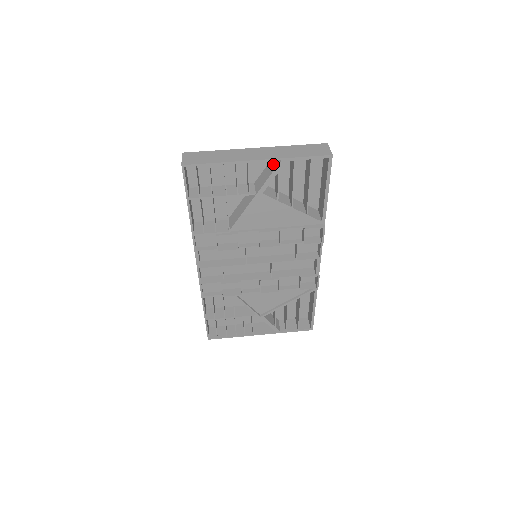
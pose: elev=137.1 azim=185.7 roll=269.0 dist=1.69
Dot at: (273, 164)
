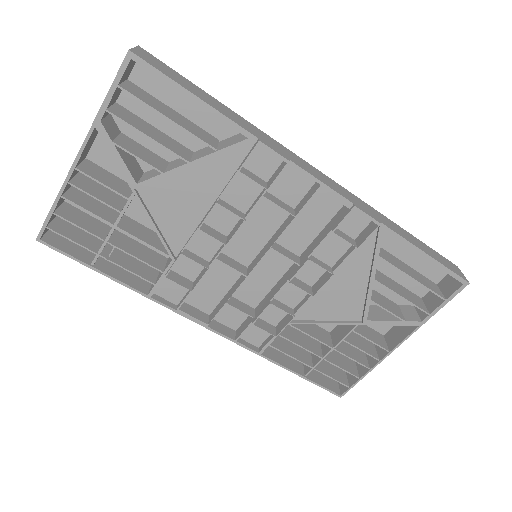
Dot at: occluded
